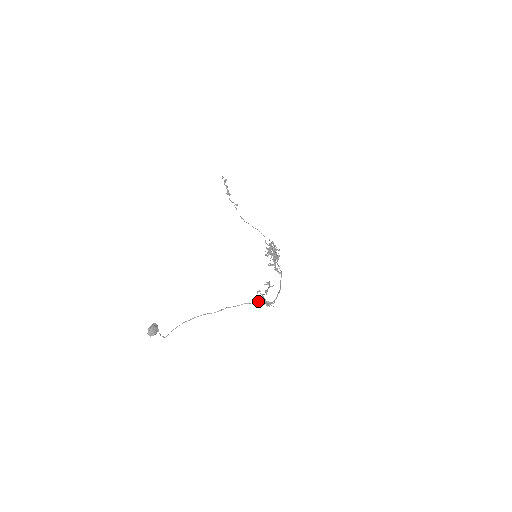
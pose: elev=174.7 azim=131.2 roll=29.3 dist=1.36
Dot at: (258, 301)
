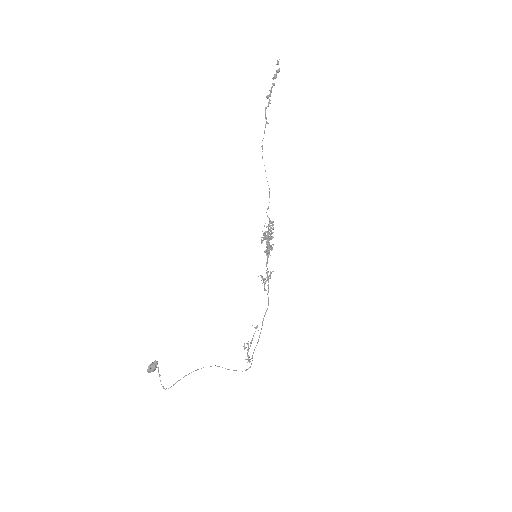
Dot at: occluded
